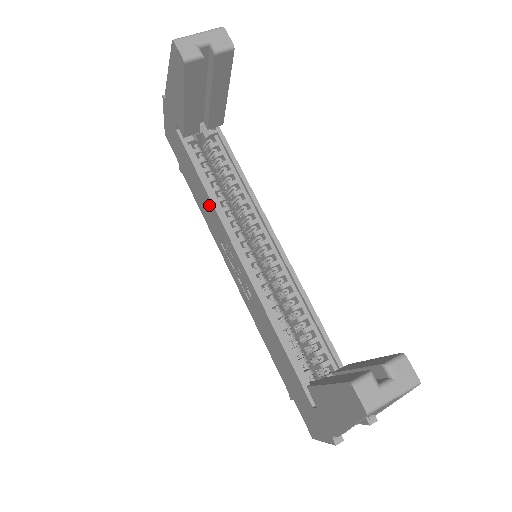
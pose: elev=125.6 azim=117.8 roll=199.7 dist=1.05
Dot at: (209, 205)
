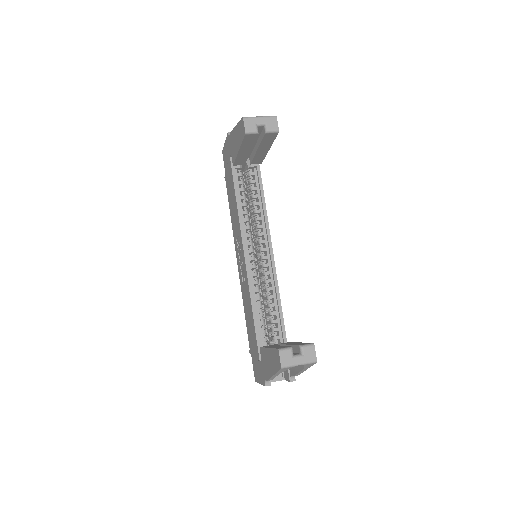
Dot at: (236, 213)
